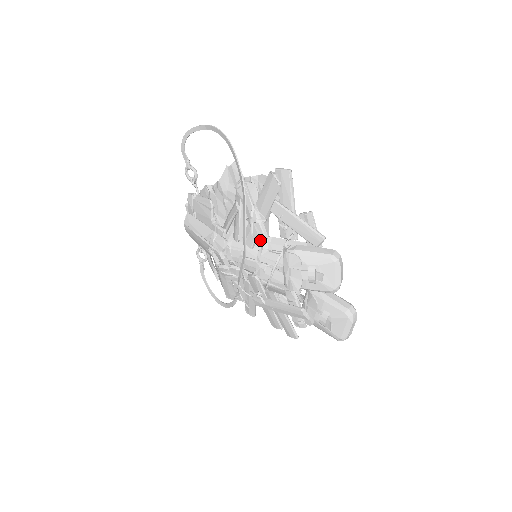
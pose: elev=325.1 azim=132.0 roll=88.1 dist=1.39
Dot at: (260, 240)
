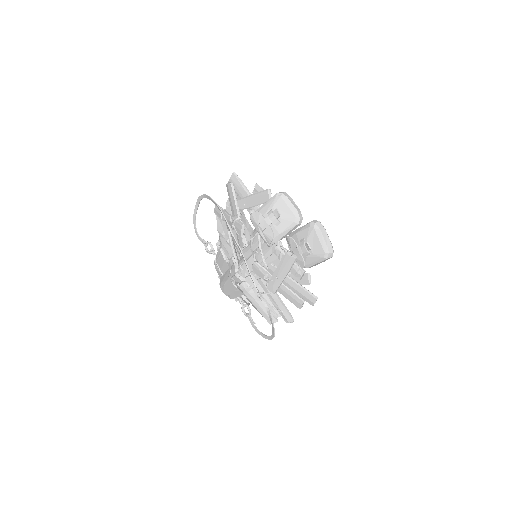
Dot at: (240, 230)
